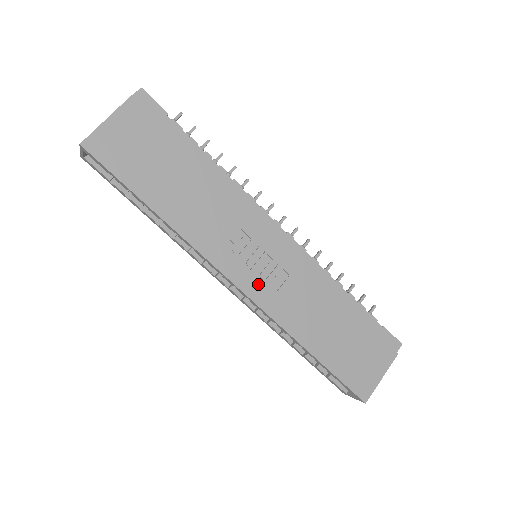
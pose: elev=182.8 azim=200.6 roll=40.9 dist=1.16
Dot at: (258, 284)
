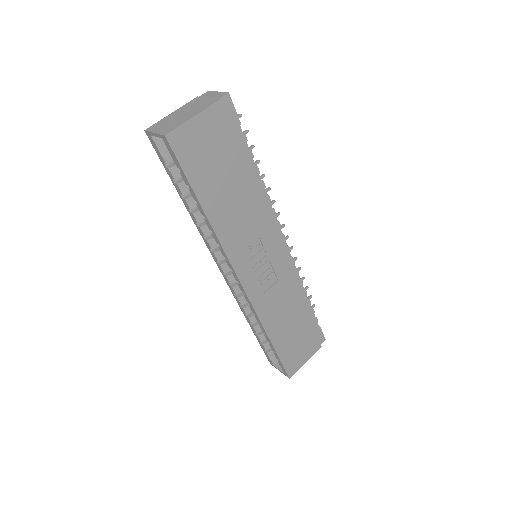
Dot at: (256, 284)
